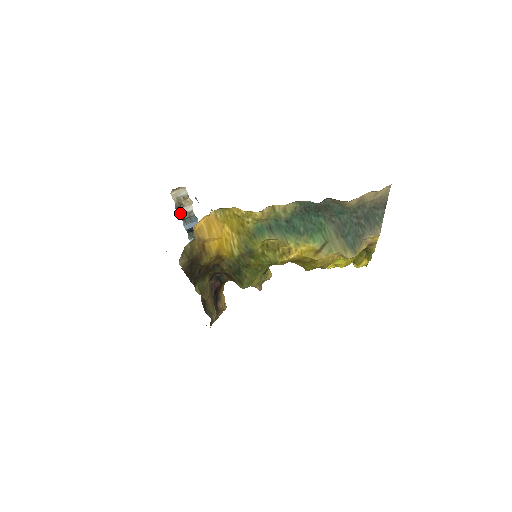
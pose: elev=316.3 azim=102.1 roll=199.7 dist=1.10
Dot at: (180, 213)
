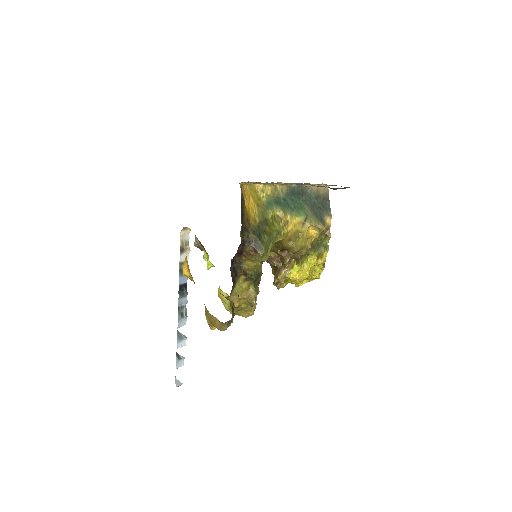
Dot at: (180, 260)
